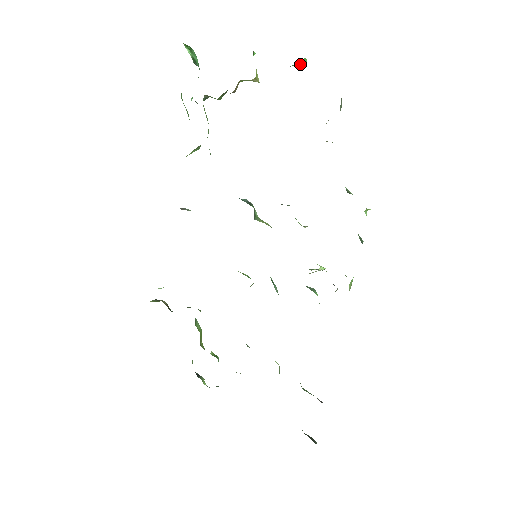
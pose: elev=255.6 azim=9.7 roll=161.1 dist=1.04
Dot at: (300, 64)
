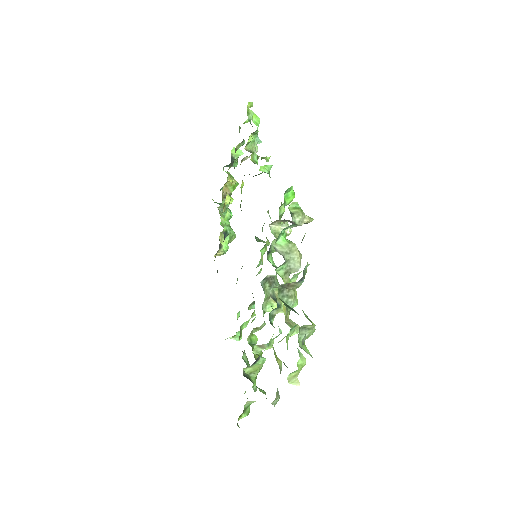
Dot at: occluded
